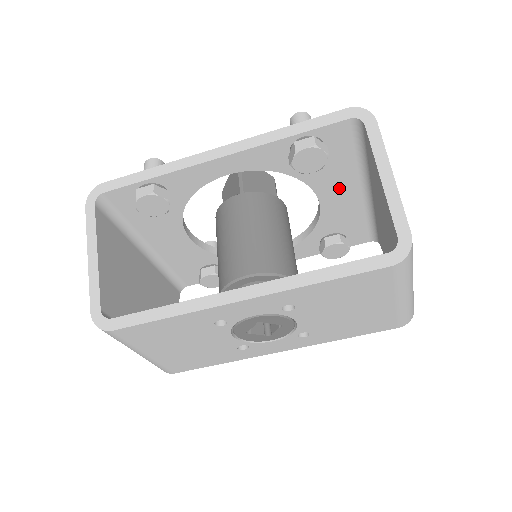
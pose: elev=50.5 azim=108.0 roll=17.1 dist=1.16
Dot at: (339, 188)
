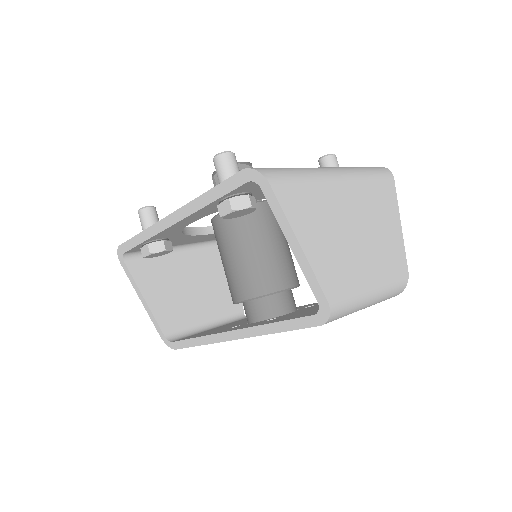
Dot at: occluded
